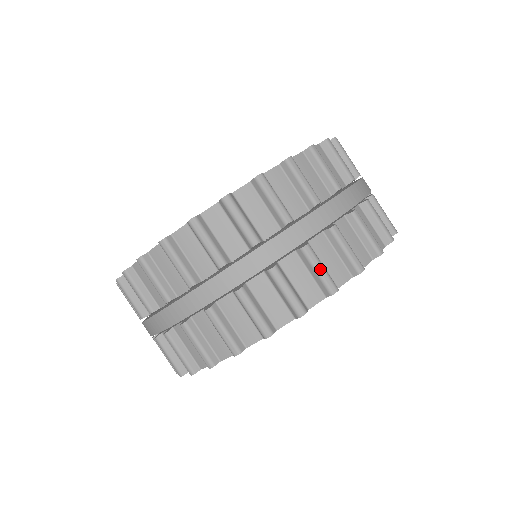
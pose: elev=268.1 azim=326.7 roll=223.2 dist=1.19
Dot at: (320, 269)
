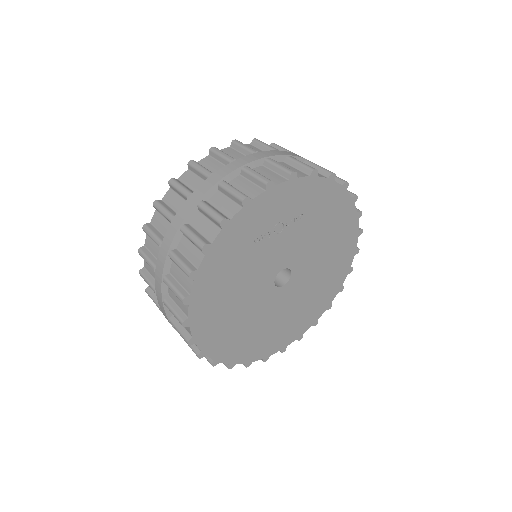
Dot at: occluded
